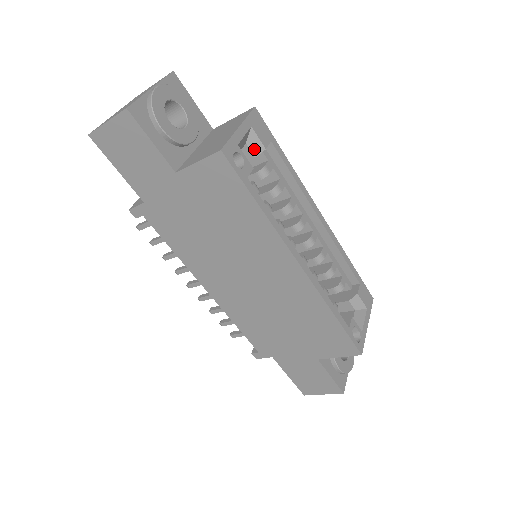
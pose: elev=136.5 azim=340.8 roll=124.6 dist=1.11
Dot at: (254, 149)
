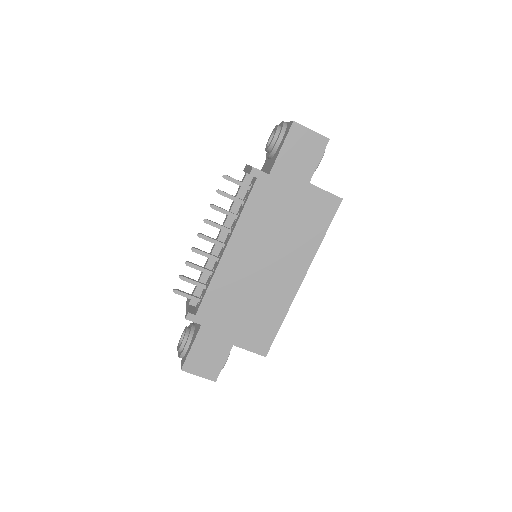
Dot at: occluded
